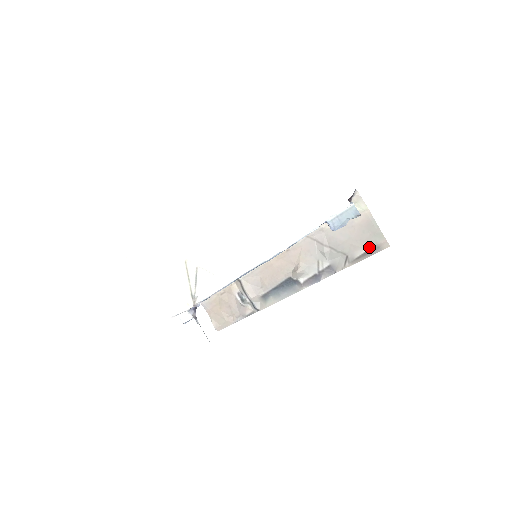
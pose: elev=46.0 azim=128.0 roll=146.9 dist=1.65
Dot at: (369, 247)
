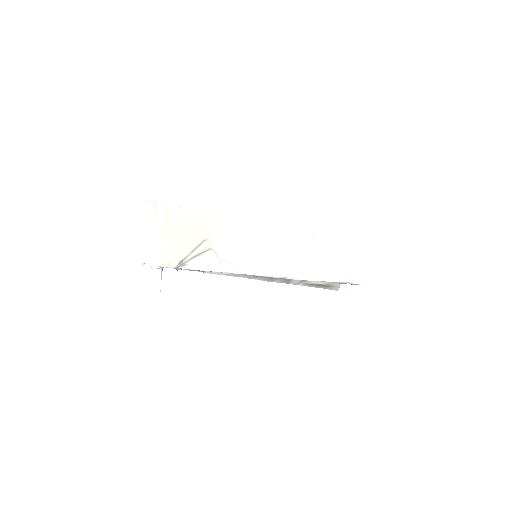
Dot at: (326, 283)
